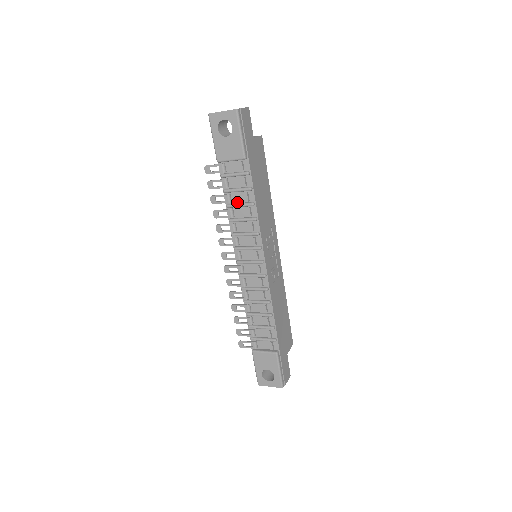
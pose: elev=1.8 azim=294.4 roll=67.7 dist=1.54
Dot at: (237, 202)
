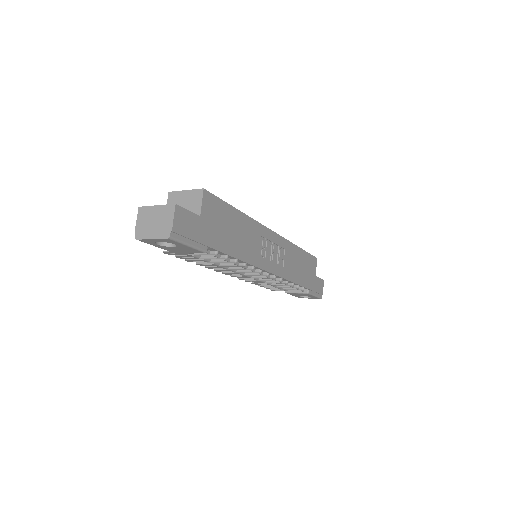
Dot at: (217, 259)
